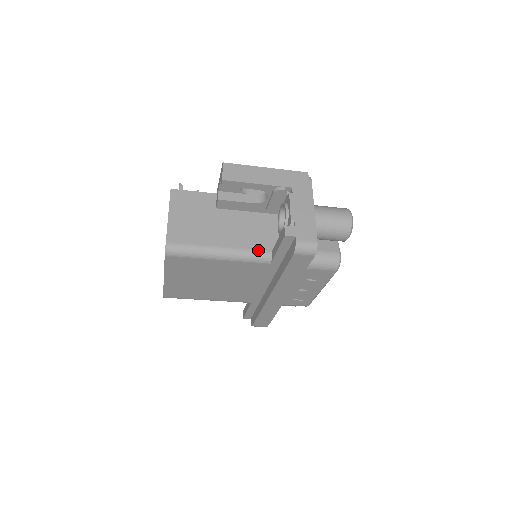
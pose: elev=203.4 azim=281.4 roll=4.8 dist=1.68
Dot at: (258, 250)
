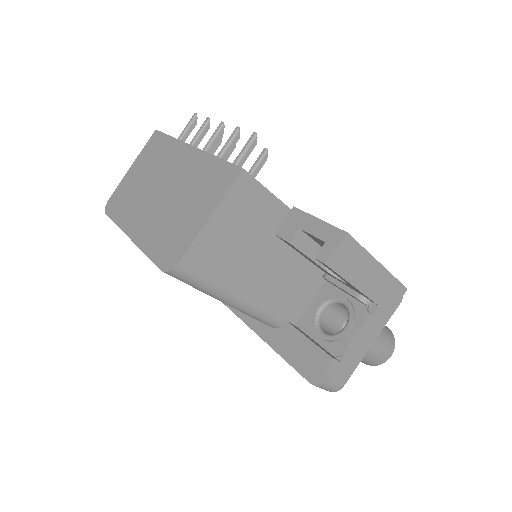
Dot at: (274, 316)
